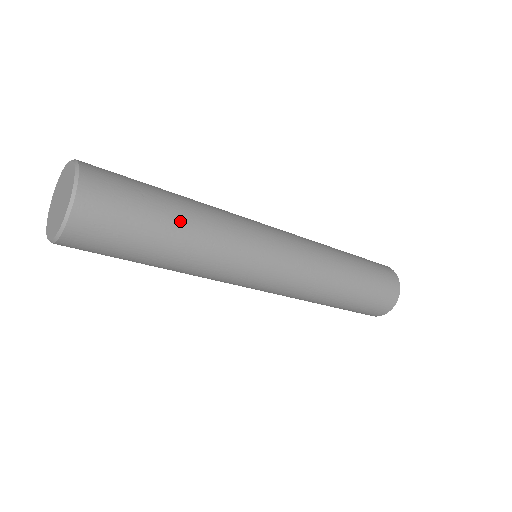
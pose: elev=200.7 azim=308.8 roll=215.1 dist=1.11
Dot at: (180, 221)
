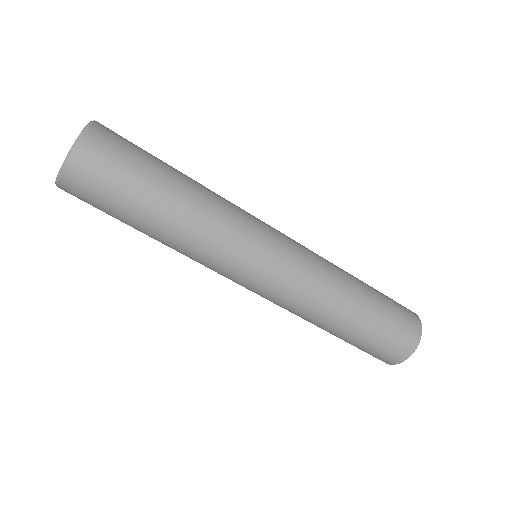
Dot at: (164, 205)
